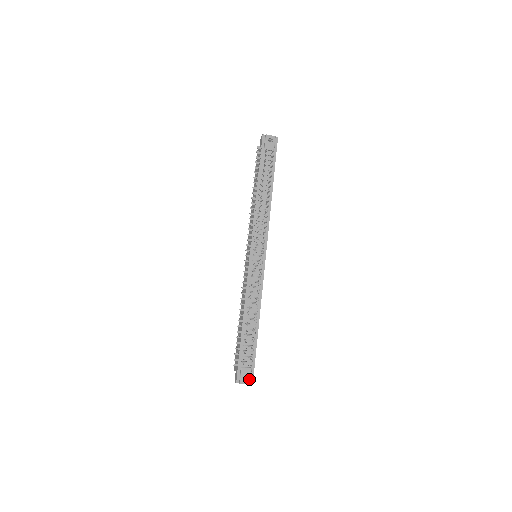
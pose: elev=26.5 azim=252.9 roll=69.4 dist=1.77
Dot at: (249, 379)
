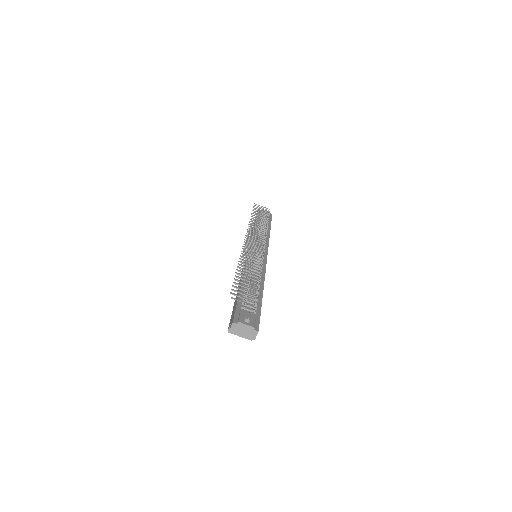
Dot at: (253, 323)
